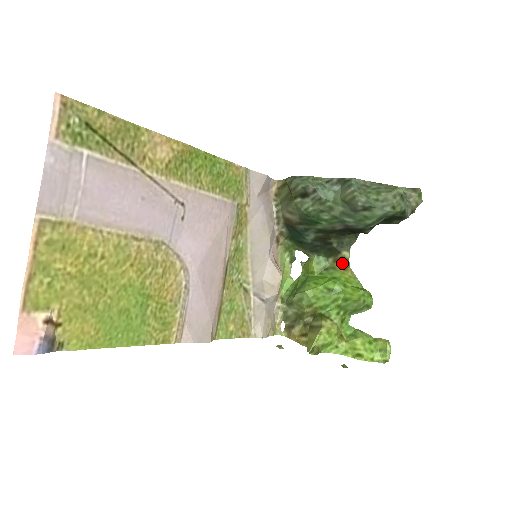
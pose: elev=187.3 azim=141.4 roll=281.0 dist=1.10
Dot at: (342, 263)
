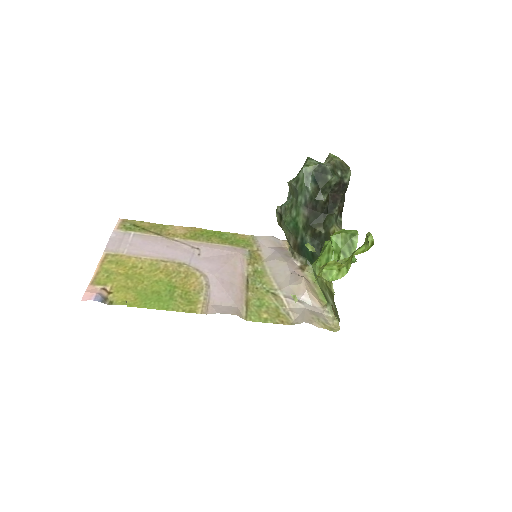
Dot at: occluded
